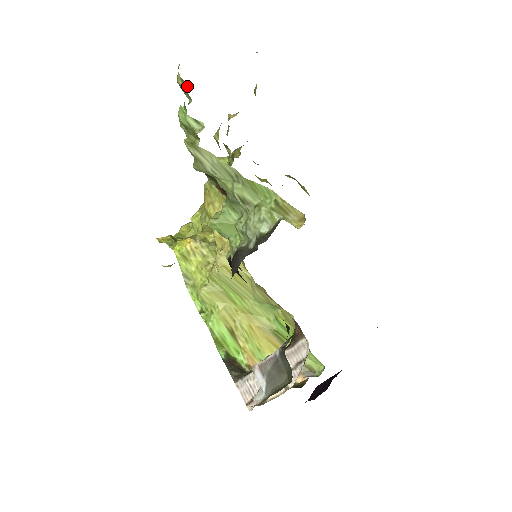
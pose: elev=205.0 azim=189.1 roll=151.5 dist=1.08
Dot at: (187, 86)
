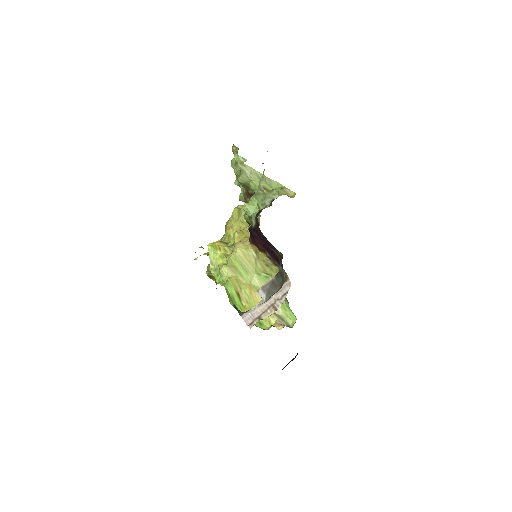
Dot at: (238, 149)
